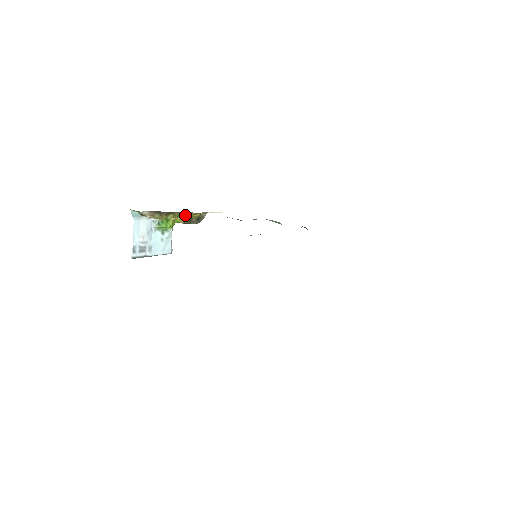
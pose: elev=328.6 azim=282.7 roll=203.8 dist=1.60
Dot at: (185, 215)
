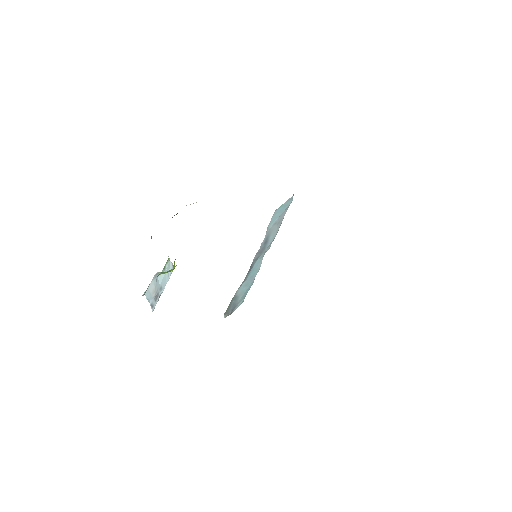
Dot at: occluded
